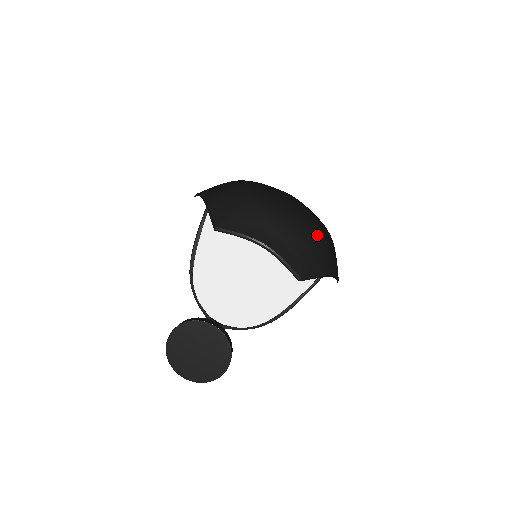
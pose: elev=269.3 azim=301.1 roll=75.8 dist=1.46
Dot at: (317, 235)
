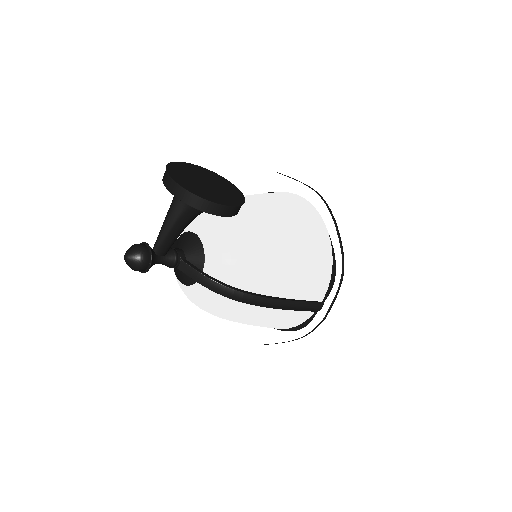
Dot at: occluded
